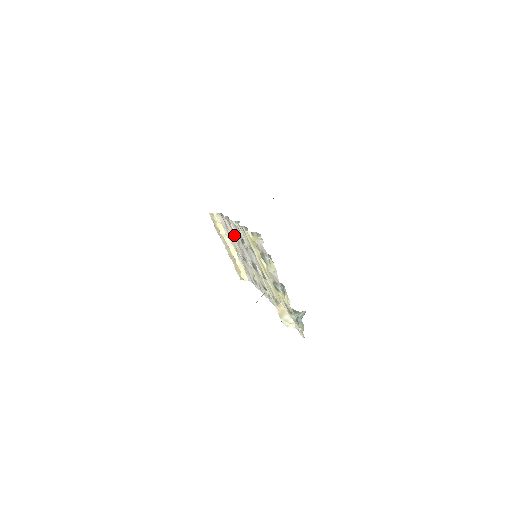
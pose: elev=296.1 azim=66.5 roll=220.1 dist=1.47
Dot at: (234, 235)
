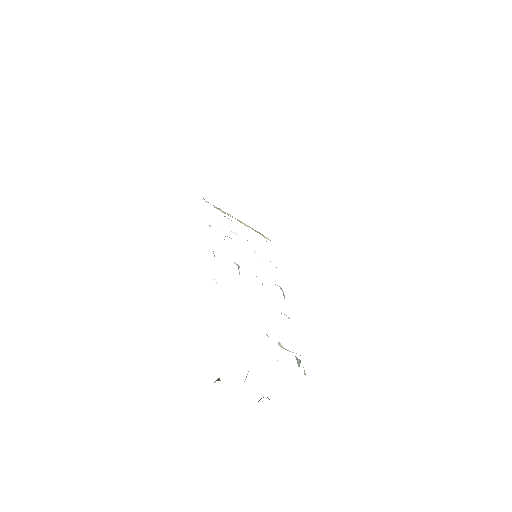
Dot at: occluded
